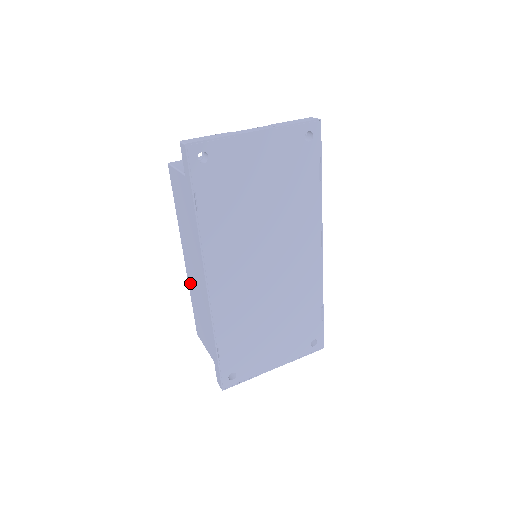
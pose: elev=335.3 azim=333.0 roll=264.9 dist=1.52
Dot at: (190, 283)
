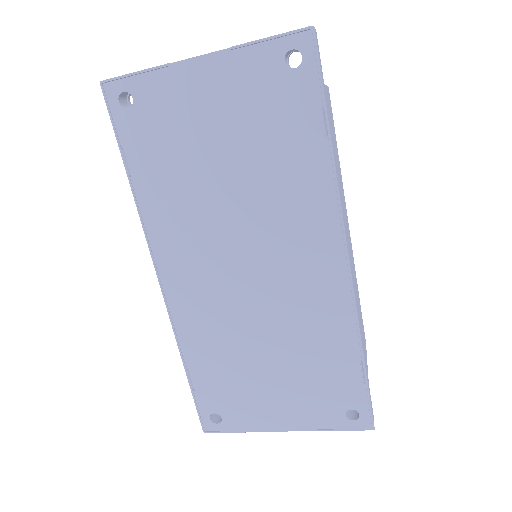
Dot at: occluded
